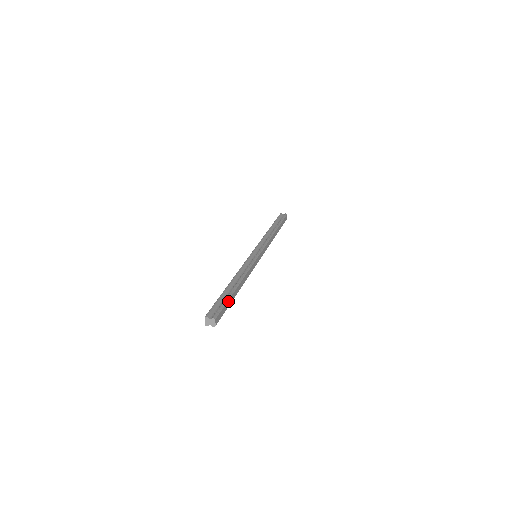
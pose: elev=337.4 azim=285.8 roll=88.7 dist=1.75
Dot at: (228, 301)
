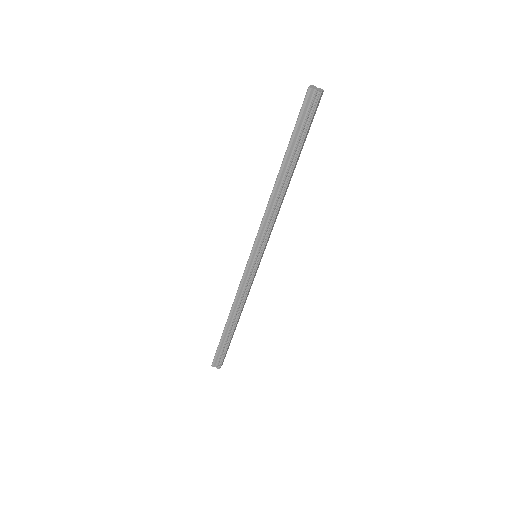
Dot at: (228, 346)
